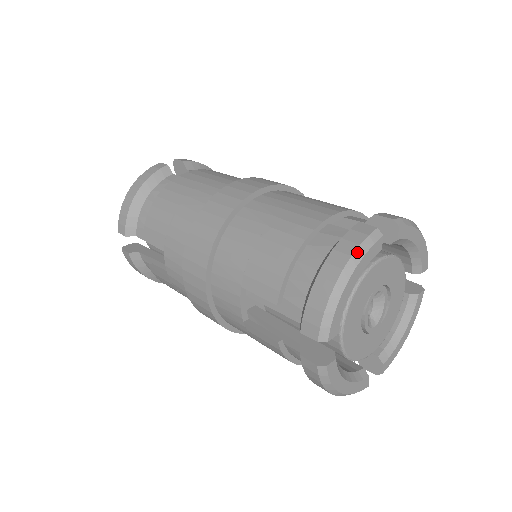
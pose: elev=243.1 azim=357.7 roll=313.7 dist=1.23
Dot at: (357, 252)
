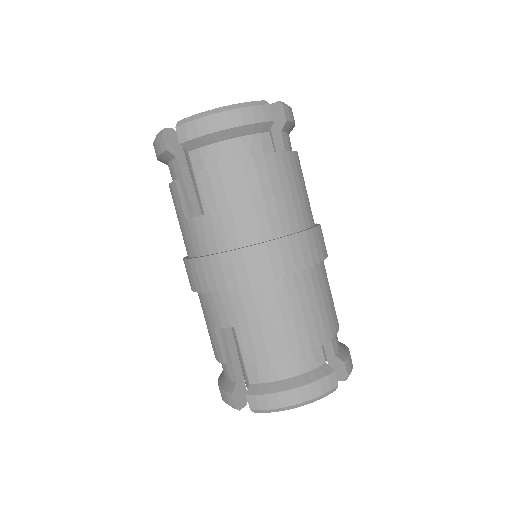
Dot at: (317, 398)
